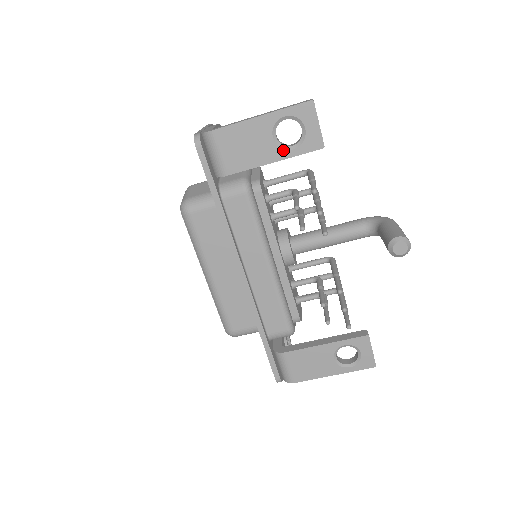
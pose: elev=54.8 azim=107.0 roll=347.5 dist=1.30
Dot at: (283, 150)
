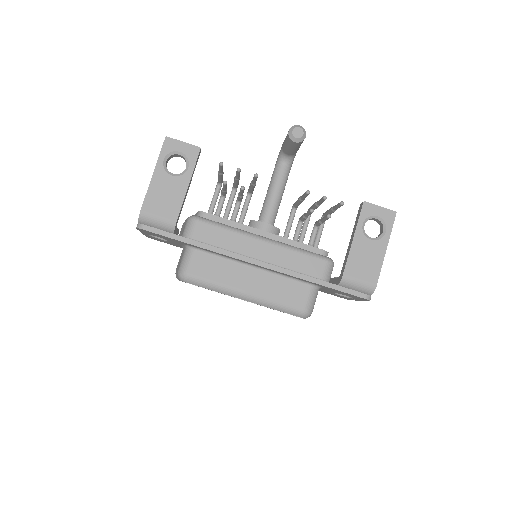
Dot at: (184, 174)
